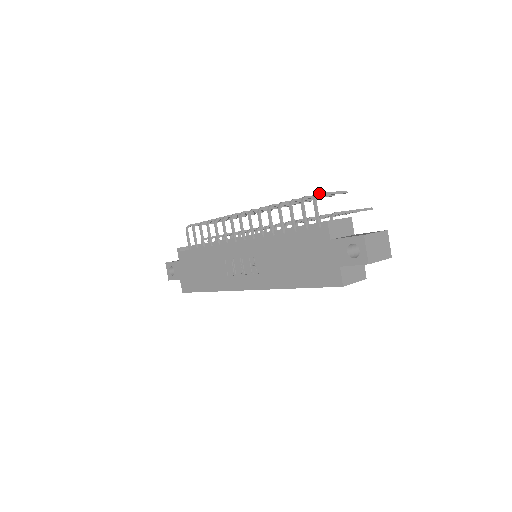
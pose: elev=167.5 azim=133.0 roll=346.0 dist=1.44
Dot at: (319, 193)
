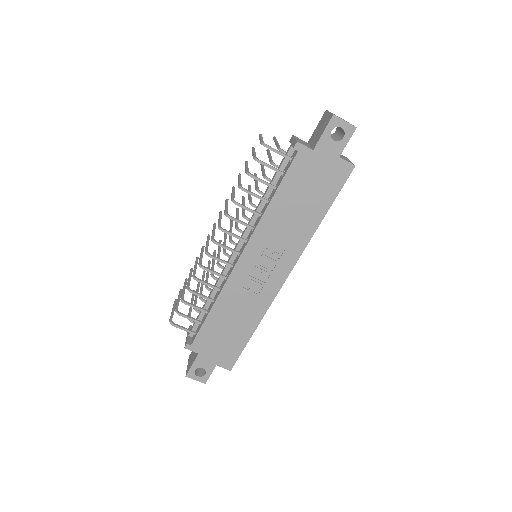
Dot at: (261, 141)
